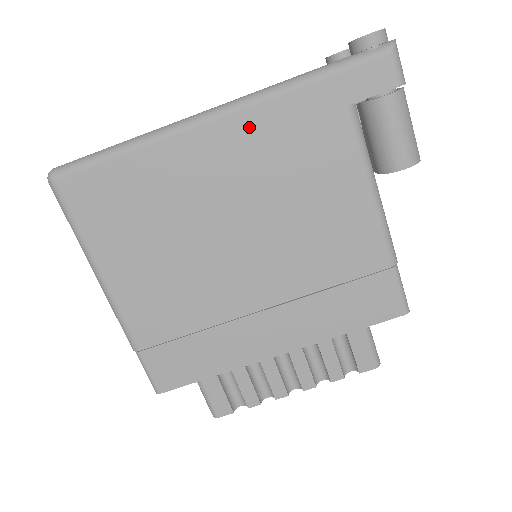
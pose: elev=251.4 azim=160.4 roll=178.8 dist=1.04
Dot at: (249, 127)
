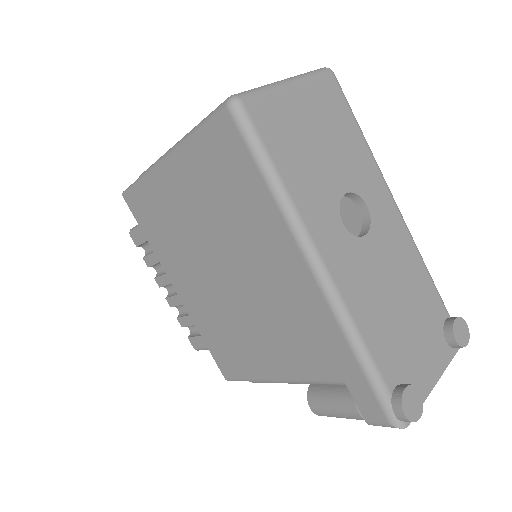
Dot at: (313, 301)
